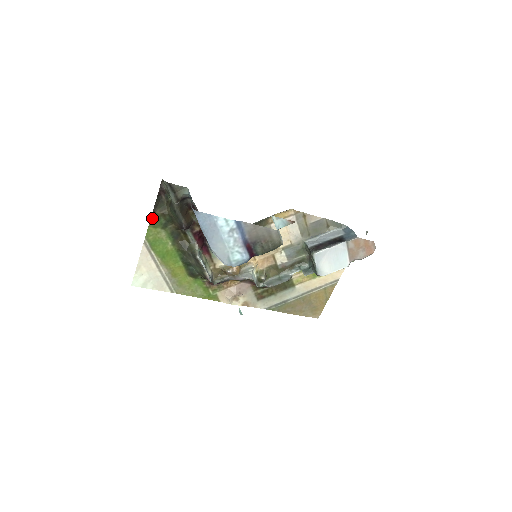
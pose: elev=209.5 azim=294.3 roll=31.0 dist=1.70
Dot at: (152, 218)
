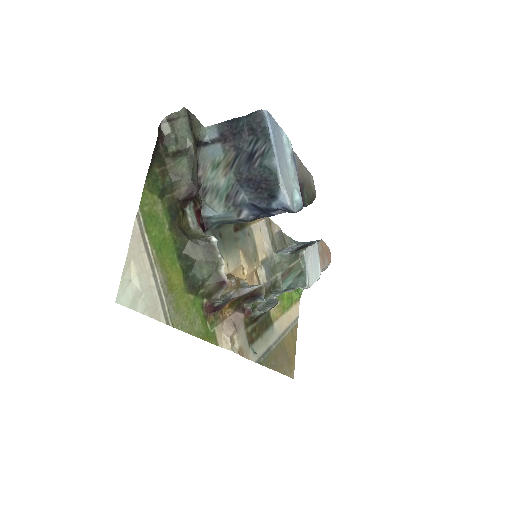
Dot at: (148, 175)
